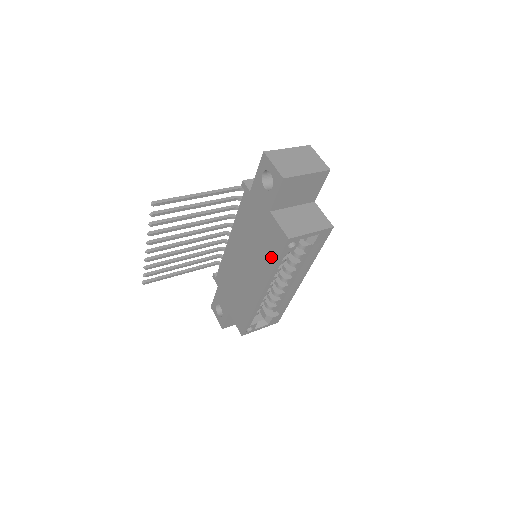
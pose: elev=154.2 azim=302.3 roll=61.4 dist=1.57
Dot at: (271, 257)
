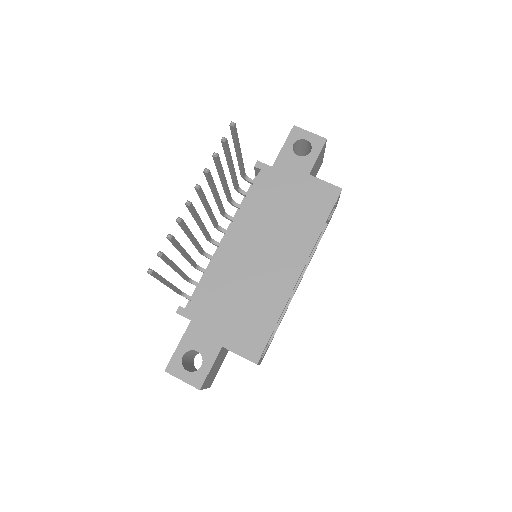
Dot at: (316, 219)
